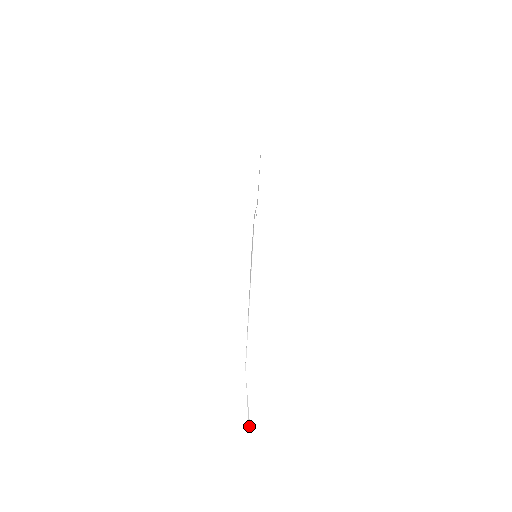
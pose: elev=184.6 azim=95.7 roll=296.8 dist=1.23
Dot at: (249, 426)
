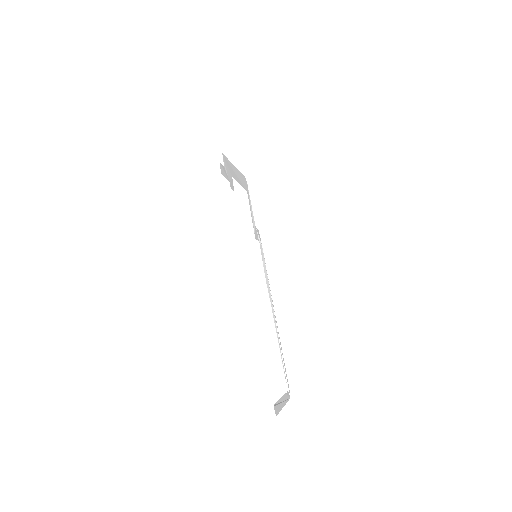
Dot at: (275, 405)
